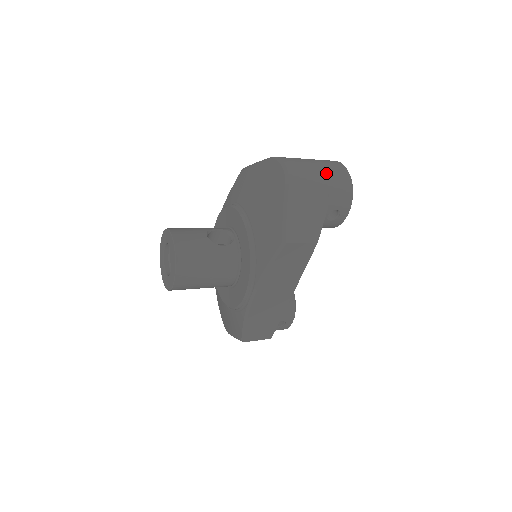
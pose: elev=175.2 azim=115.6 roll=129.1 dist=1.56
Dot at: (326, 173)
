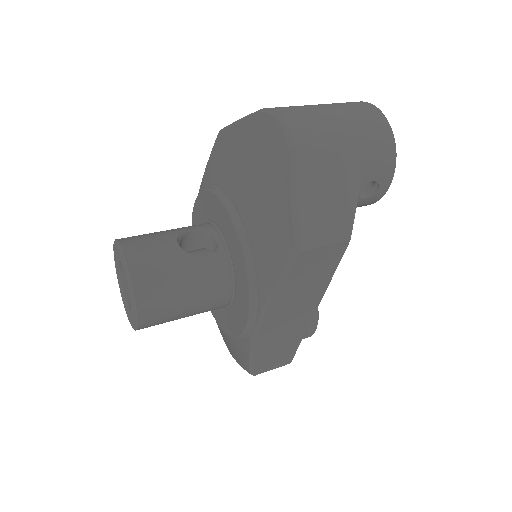
Dot at: (352, 125)
